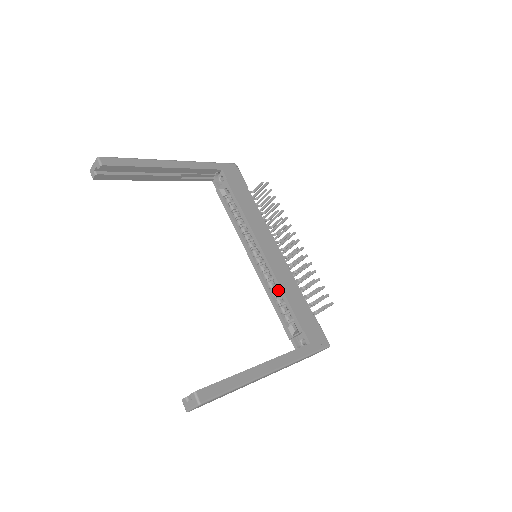
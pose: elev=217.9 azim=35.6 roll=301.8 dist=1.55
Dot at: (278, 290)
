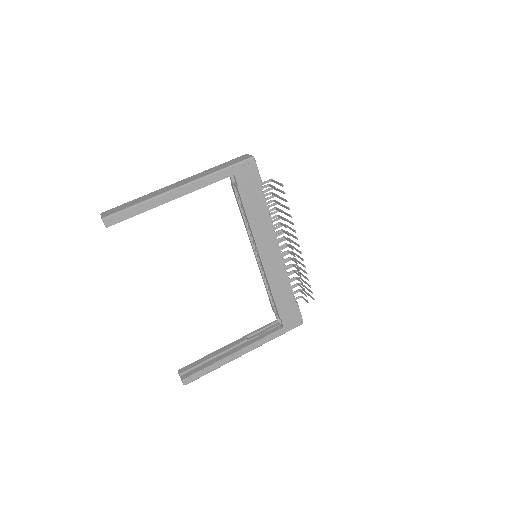
Dot at: occluded
